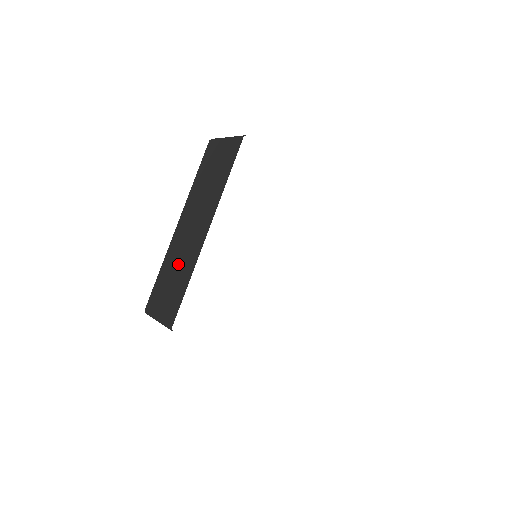
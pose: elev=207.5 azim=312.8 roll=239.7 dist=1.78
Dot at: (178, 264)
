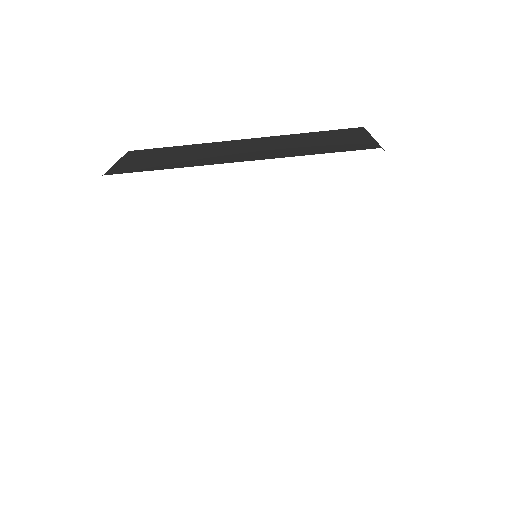
Dot at: occluded
